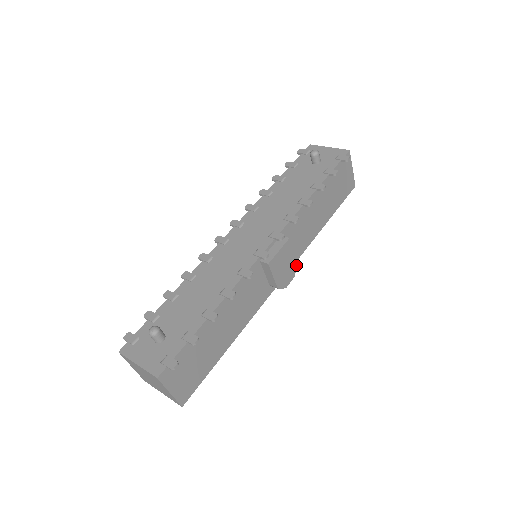
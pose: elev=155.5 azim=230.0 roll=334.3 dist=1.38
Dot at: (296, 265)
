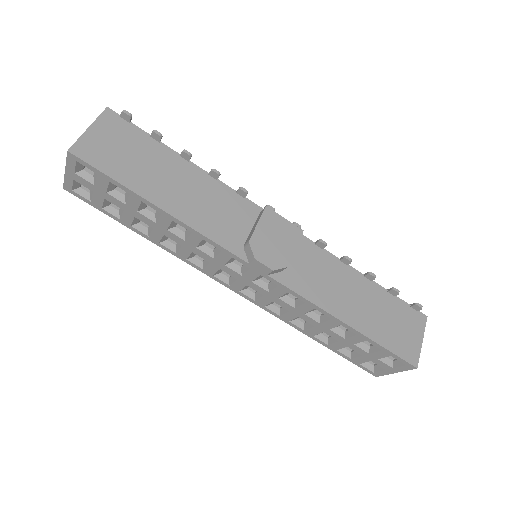
Dot at: (286, 265)
